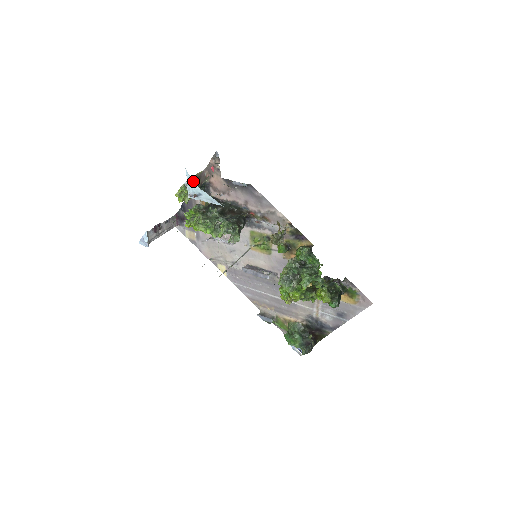
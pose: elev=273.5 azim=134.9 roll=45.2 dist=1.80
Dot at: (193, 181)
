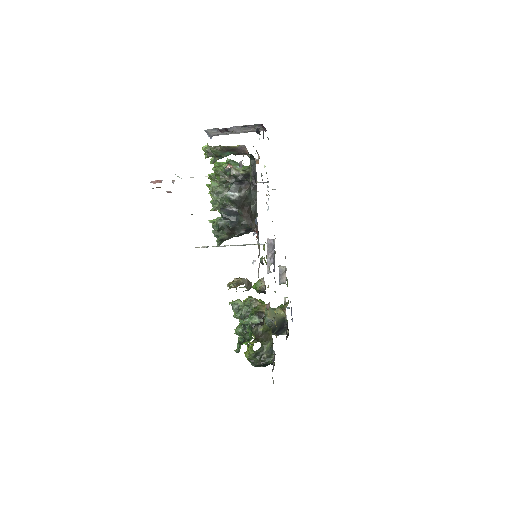
Dot at: (221, 150)
